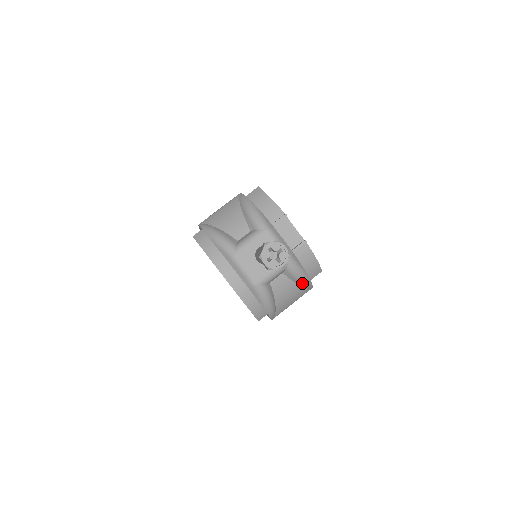
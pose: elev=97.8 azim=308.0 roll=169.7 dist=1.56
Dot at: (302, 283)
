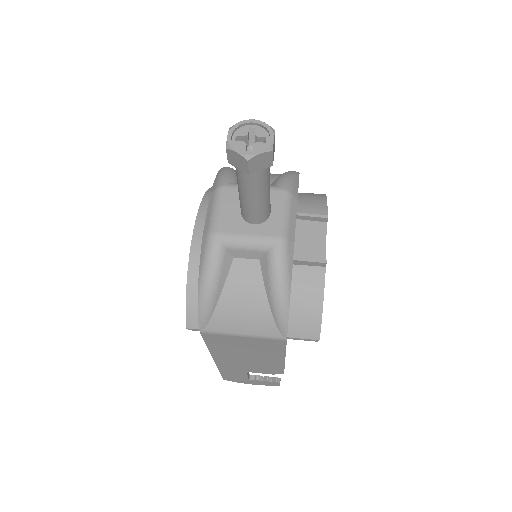
Dot at: (274, 301)
